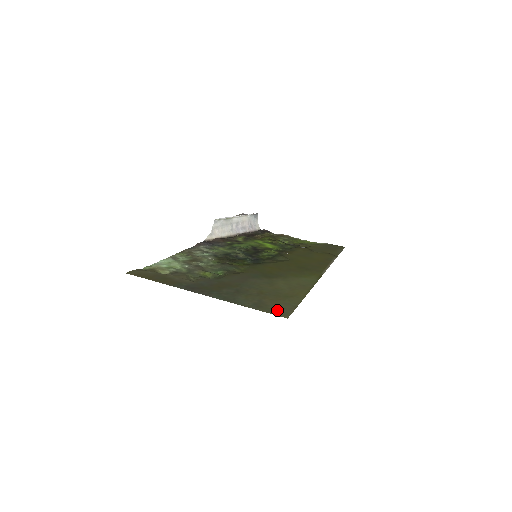
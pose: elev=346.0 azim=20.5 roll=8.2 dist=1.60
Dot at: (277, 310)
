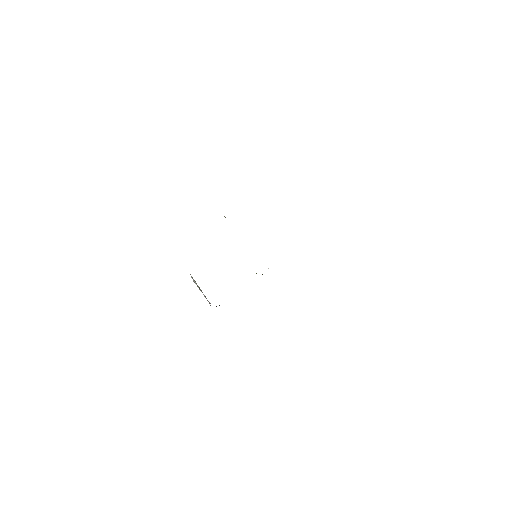
Dot at: occluded
